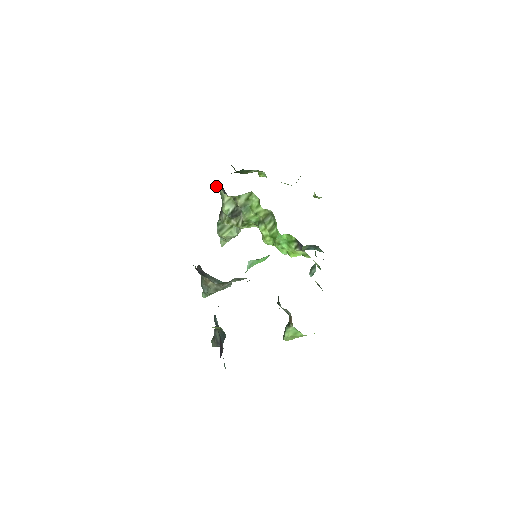
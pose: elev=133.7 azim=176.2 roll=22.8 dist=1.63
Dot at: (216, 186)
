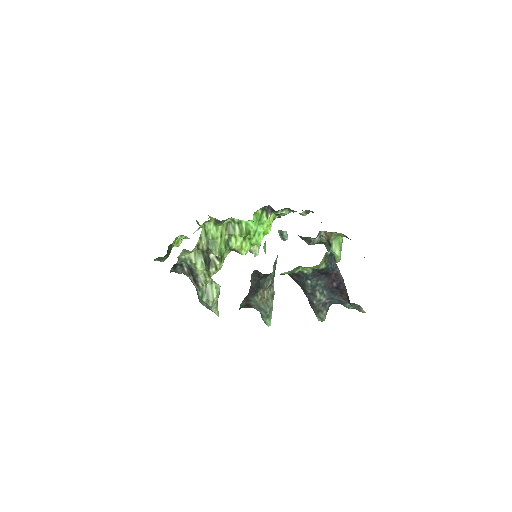
Dot at: (170, 272)
